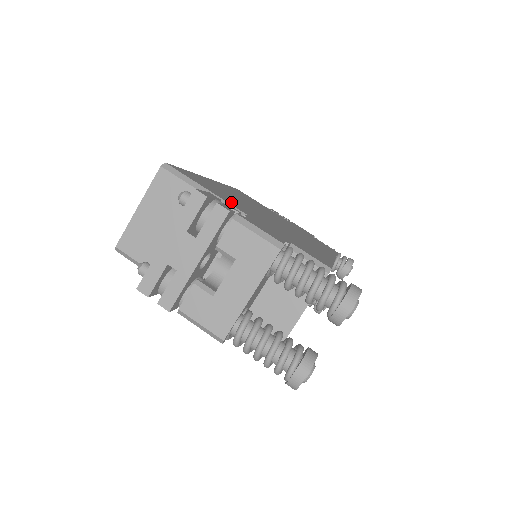
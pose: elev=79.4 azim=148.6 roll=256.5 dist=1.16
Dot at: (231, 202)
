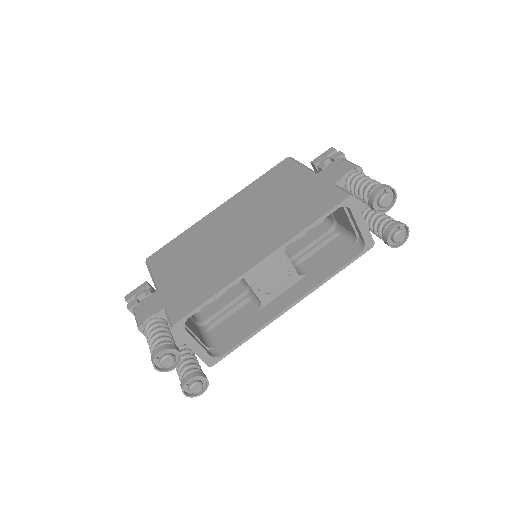
Dot at: (166, 272)
